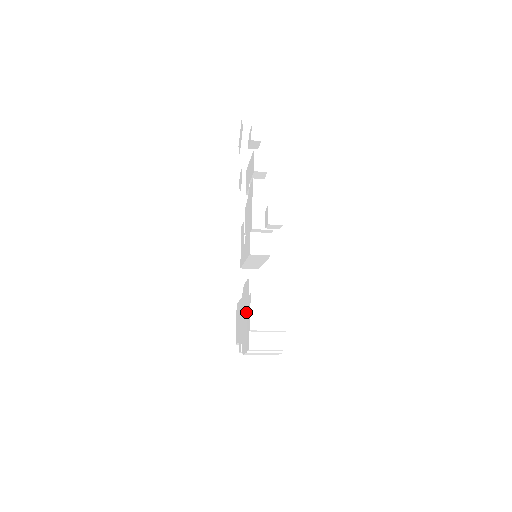
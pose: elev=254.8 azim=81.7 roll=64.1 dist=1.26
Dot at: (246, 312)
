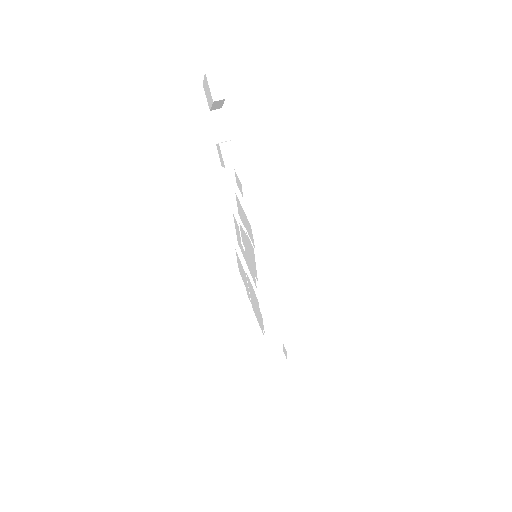
Dot at: (256, 307)
